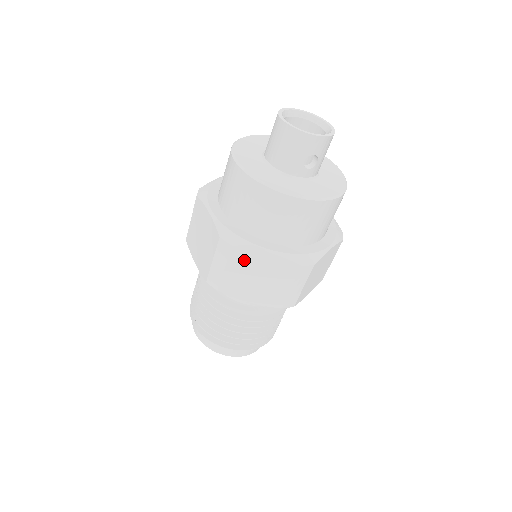
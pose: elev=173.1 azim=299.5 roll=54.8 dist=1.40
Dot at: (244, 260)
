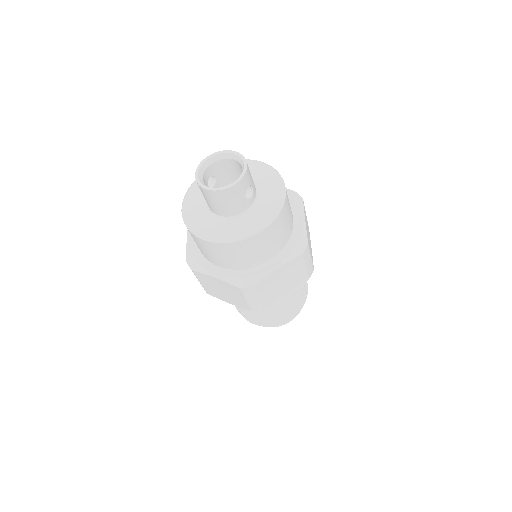
Dot at: (266, 285)
